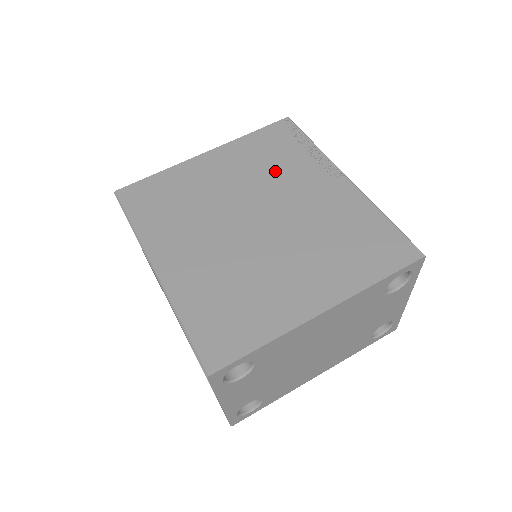
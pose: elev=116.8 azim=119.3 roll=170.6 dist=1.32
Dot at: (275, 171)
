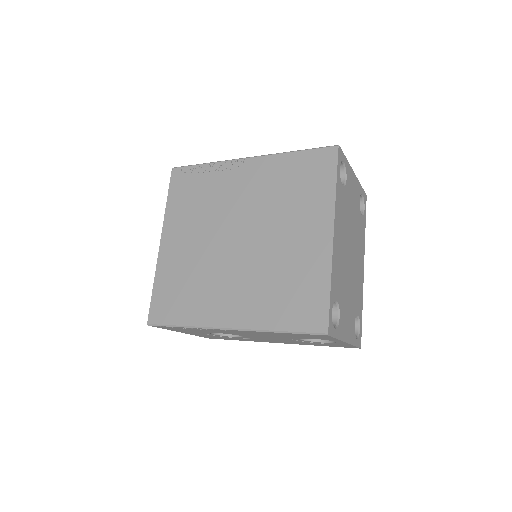
Dot at: (209, 203)
